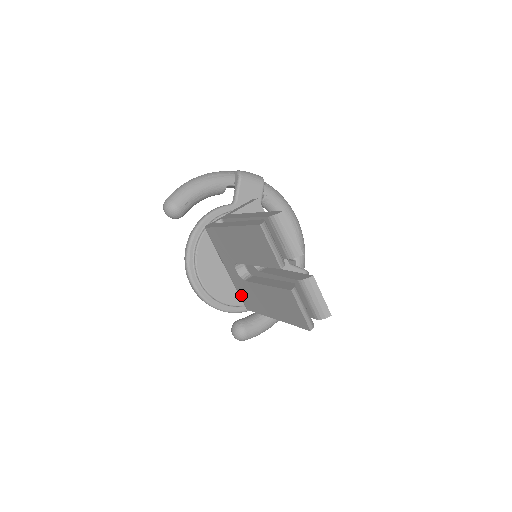
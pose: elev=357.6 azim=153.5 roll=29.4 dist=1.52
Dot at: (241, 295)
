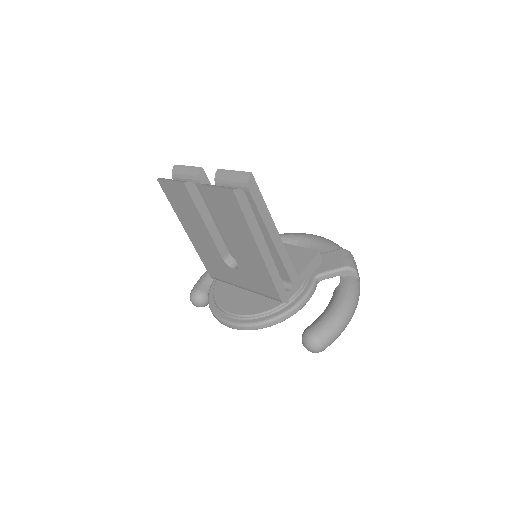
Dot at: (264, 291)
